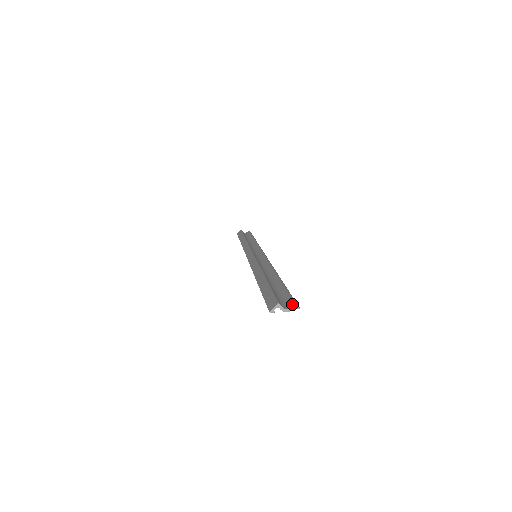
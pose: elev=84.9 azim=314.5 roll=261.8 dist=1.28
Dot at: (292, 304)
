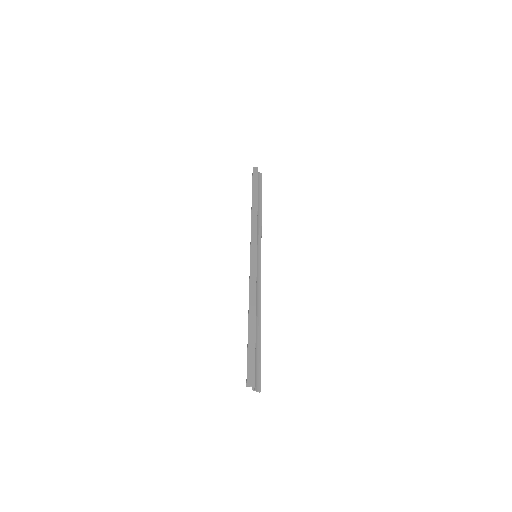
Dot at: (259, 386)
